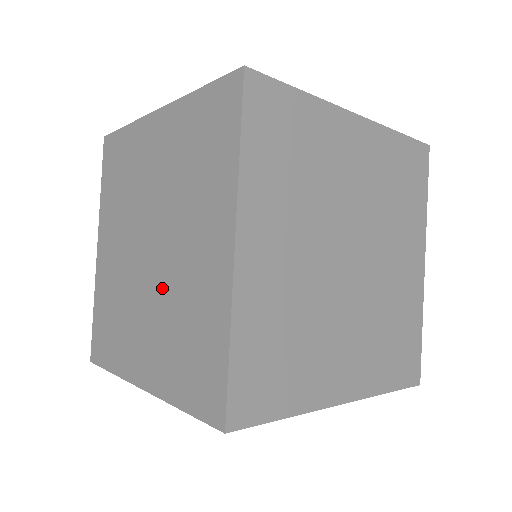
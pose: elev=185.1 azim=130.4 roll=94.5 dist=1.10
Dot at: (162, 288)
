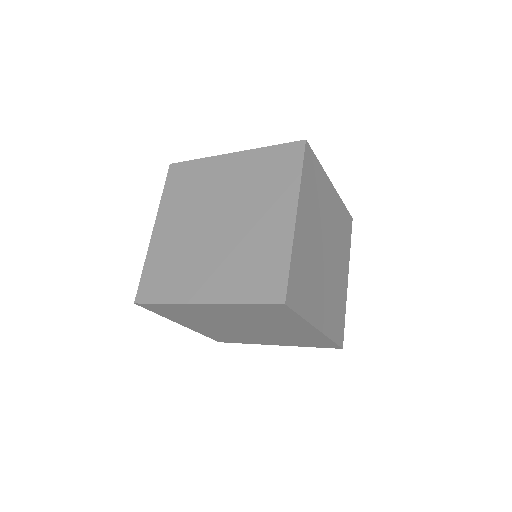
Dot at: (231, 243)
